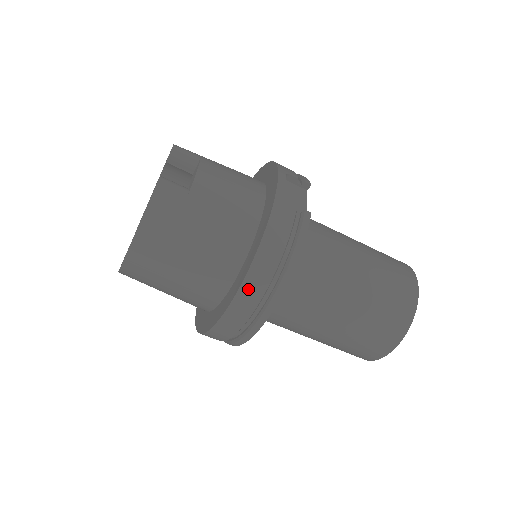
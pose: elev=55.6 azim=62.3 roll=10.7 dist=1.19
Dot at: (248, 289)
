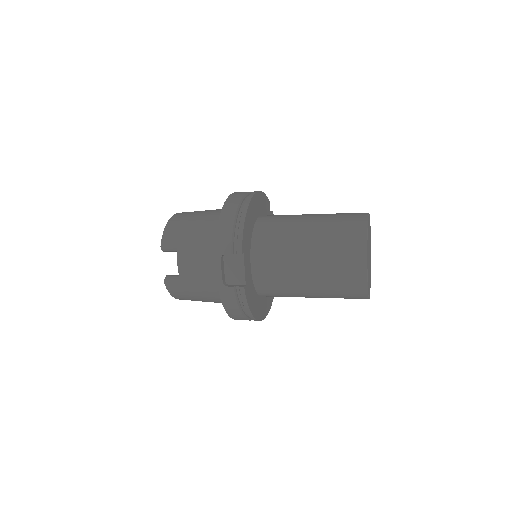
Dot at: occluded
